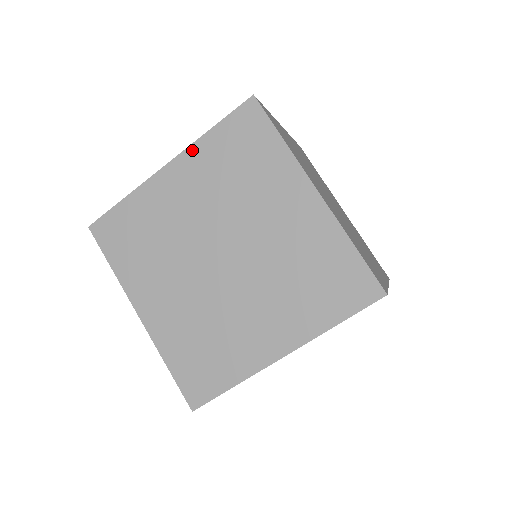
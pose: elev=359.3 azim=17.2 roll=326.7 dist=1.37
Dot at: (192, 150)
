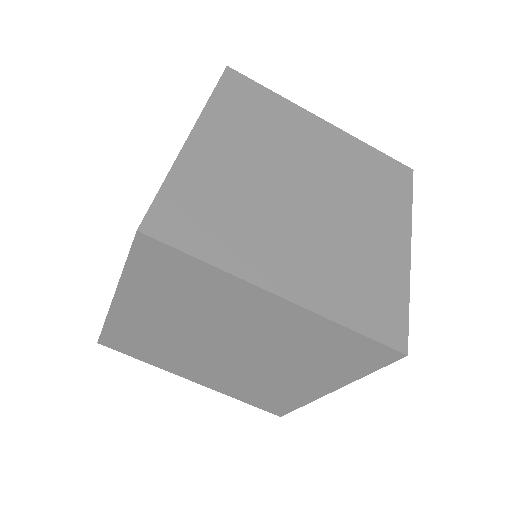
Dot at: (207, 114)
